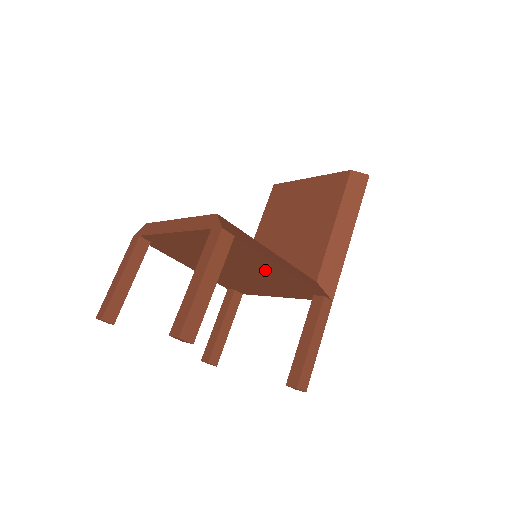
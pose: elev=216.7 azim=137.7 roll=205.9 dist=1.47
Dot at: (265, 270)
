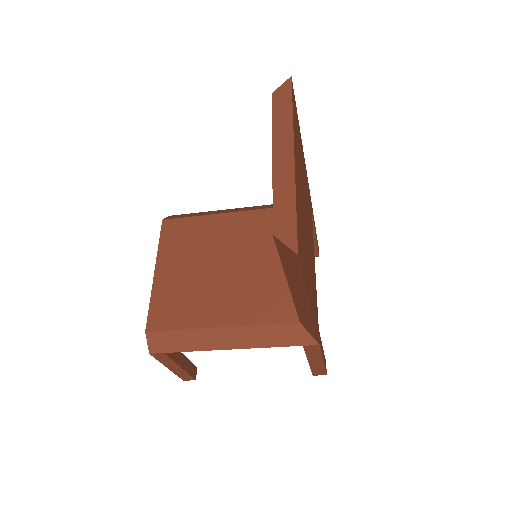
Dot at: occluded
